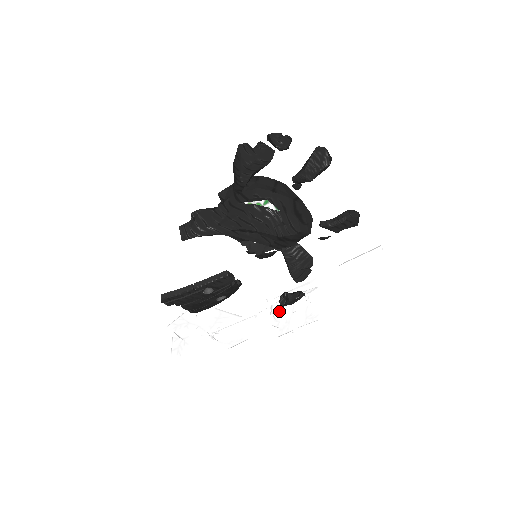
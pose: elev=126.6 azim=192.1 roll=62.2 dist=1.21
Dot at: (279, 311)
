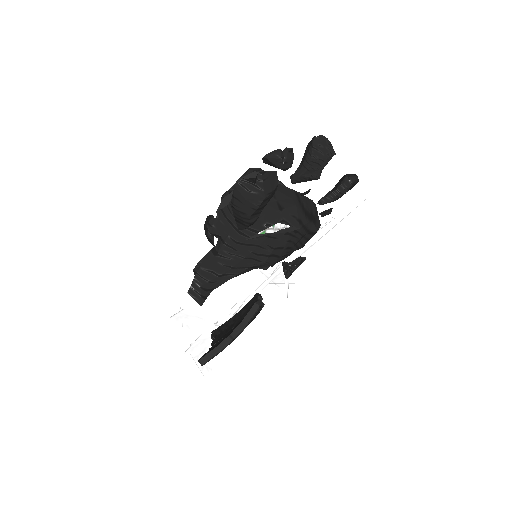
Dot at: (278, 277)
